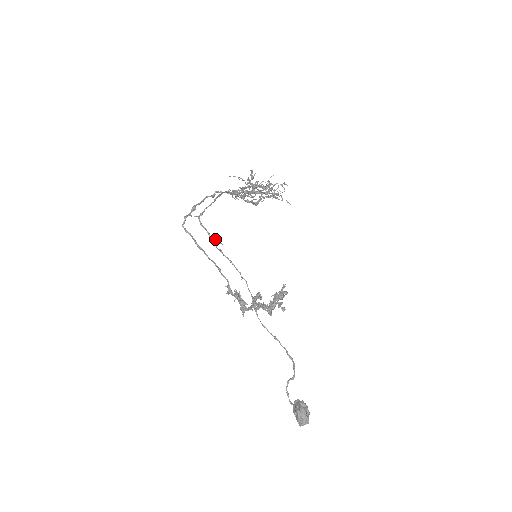
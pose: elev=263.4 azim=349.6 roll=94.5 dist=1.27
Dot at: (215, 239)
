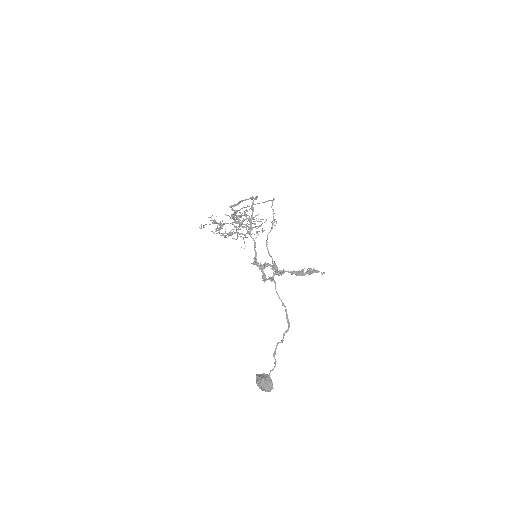
Dot at: (274, 220)
